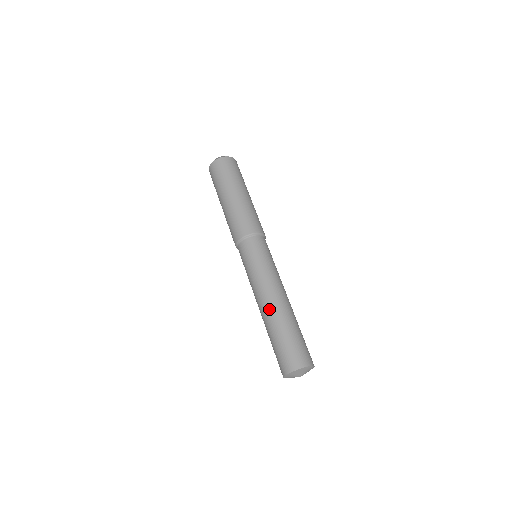
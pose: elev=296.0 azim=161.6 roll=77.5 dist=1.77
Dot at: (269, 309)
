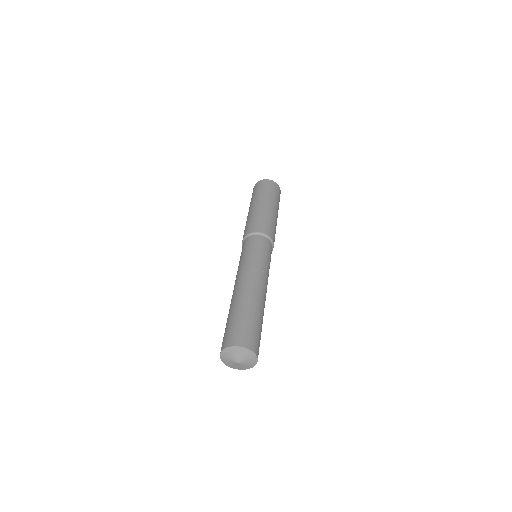
Dot at: (237, 292)
